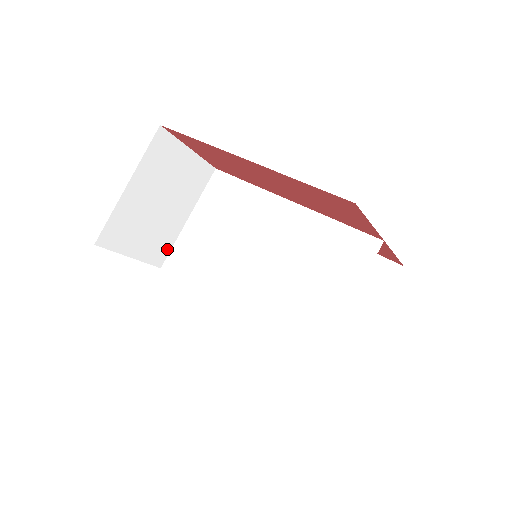
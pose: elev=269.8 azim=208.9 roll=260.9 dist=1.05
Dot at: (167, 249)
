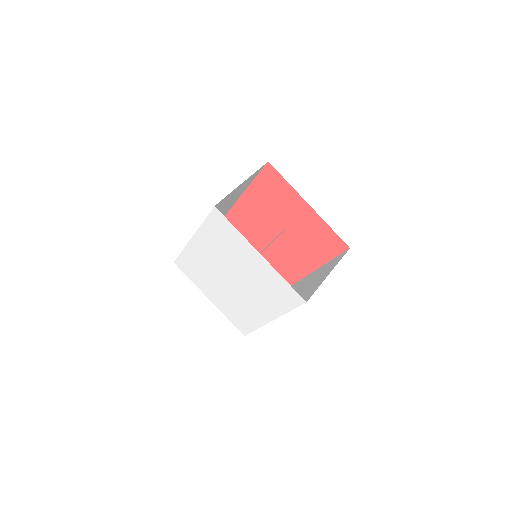
Dot at: occluded
